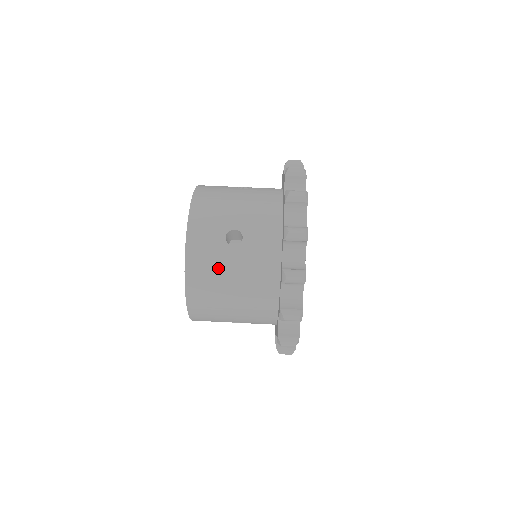
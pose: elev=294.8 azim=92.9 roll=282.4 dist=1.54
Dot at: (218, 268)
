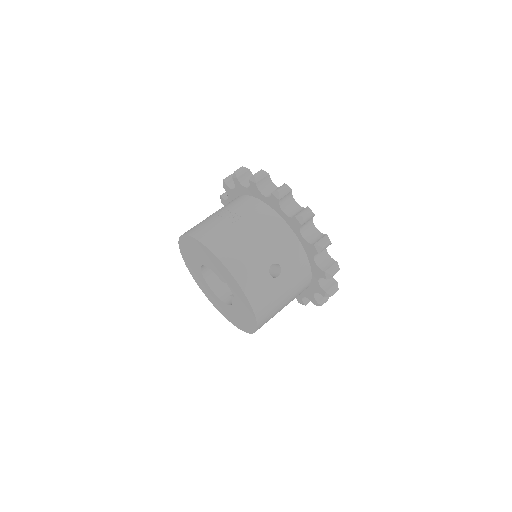
Dot at: (275, 297)
